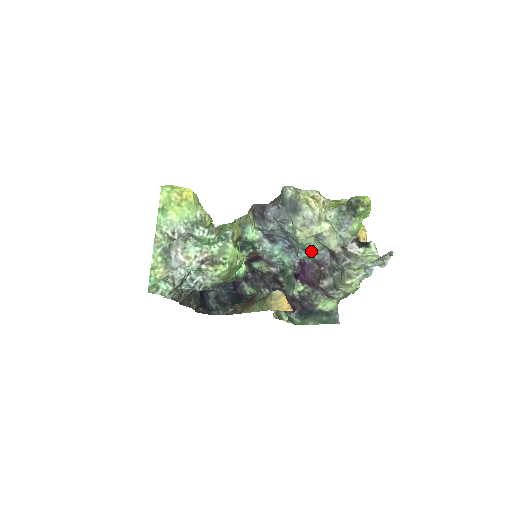
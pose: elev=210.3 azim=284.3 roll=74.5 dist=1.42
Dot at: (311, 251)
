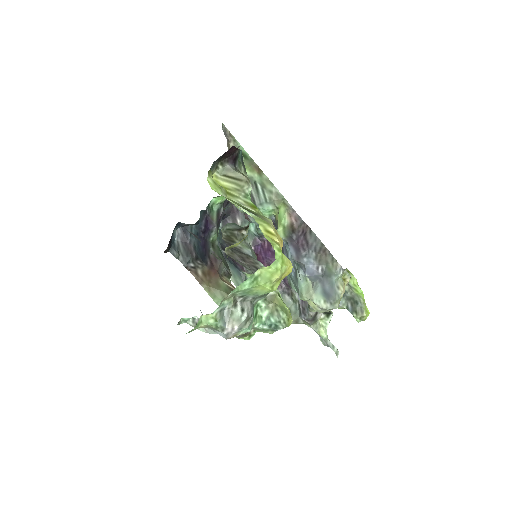
Dot at: (295, 290)
